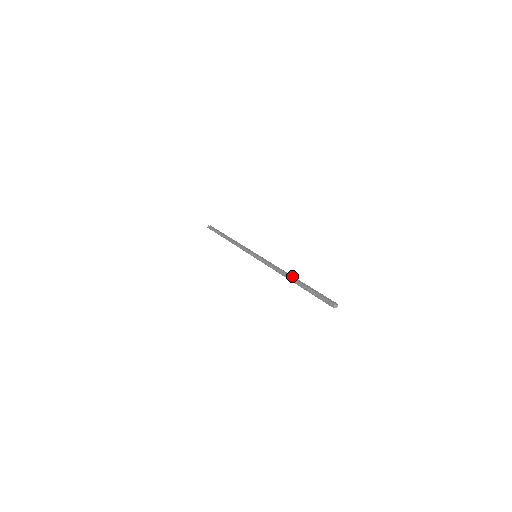
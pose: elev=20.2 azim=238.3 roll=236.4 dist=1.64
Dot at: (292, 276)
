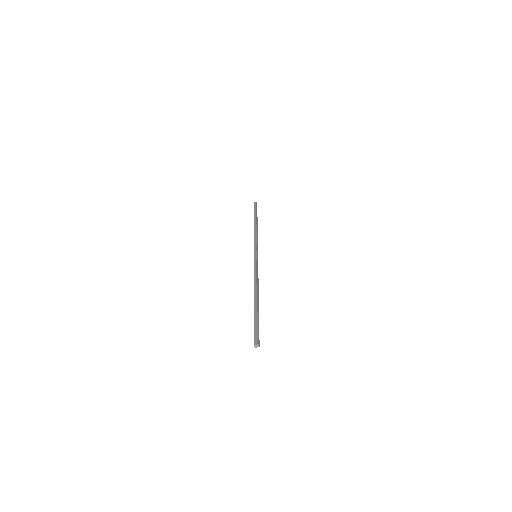
Dot at: (256, 294)
